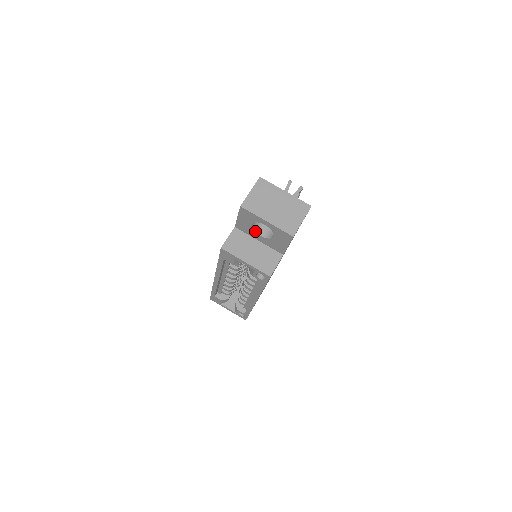
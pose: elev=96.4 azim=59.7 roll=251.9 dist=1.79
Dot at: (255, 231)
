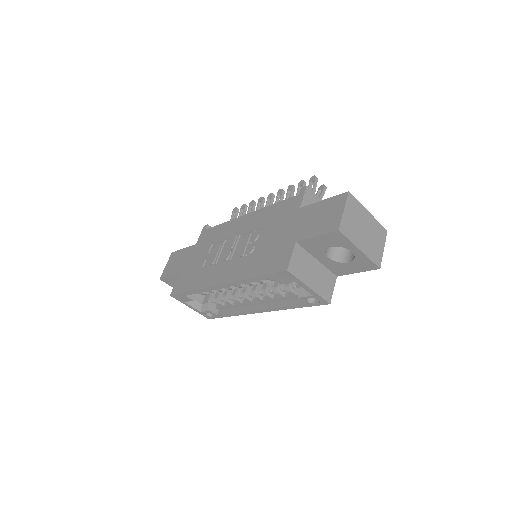
Dot at: (325, 252)
